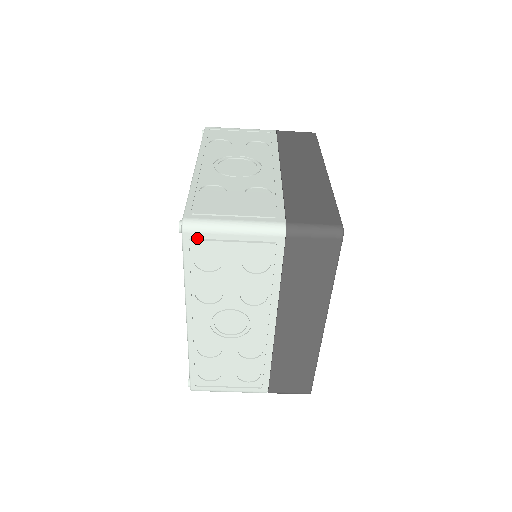
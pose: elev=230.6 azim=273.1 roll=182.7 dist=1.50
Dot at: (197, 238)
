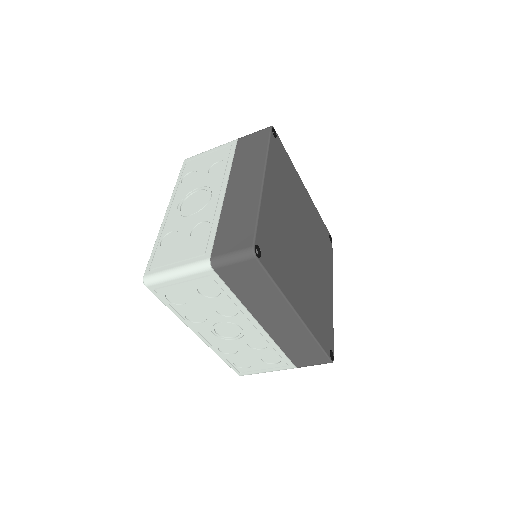
Dot at: (158, 287)
